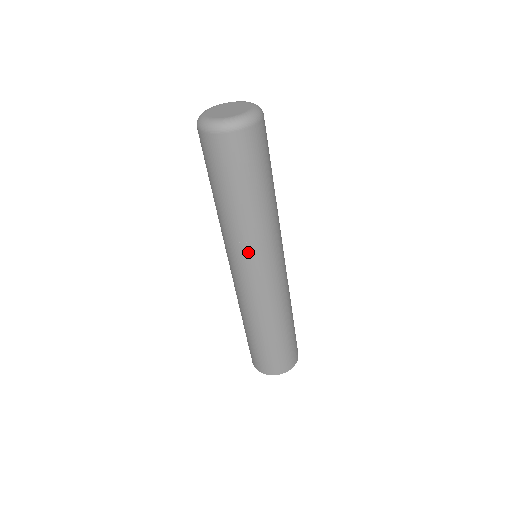
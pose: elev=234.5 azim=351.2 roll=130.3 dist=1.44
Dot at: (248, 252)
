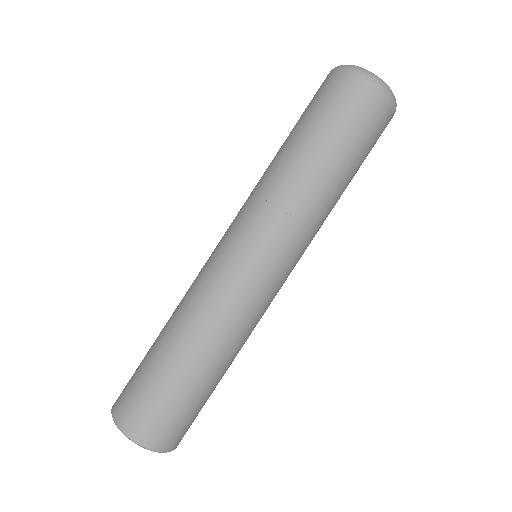
Dot at: (290, 235)
